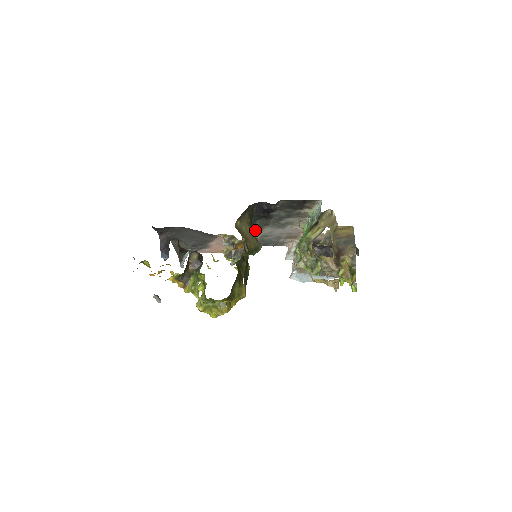
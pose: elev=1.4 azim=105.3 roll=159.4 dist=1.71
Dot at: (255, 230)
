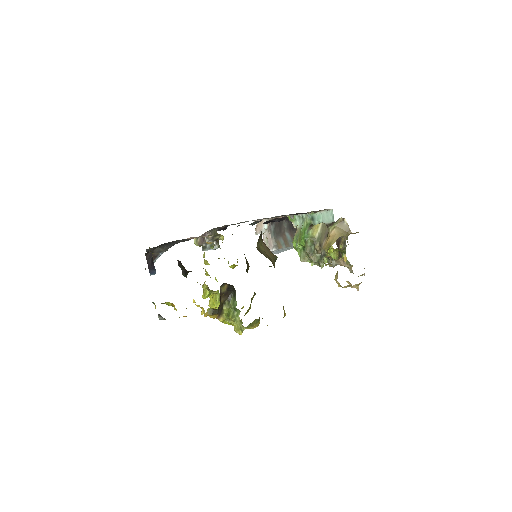
Dot at: occluded
